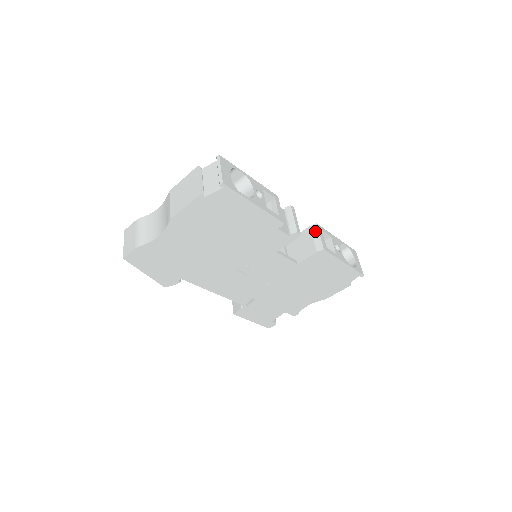
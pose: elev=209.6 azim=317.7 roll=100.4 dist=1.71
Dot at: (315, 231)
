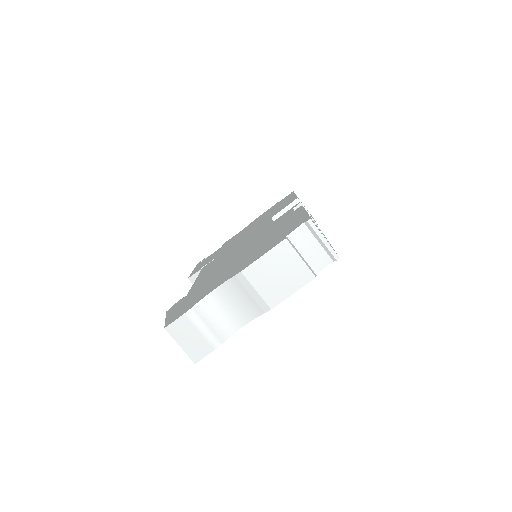
Dot at: occluded
